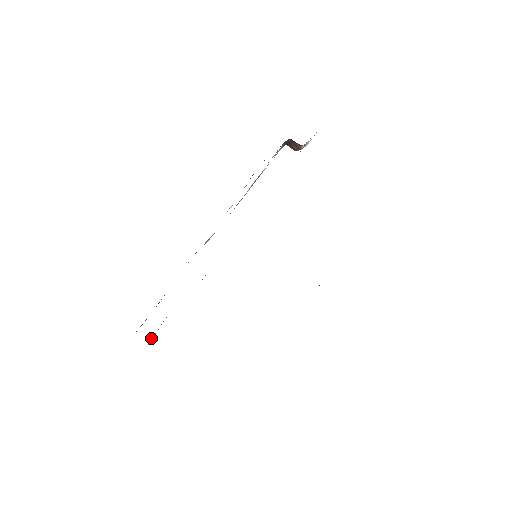
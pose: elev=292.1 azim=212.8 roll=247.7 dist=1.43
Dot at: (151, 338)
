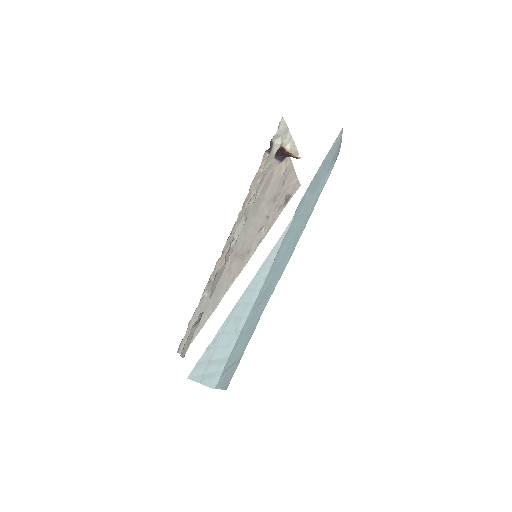
Dot at: occluded
